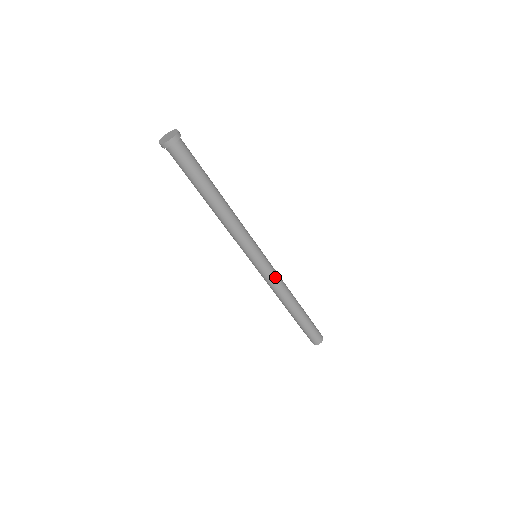
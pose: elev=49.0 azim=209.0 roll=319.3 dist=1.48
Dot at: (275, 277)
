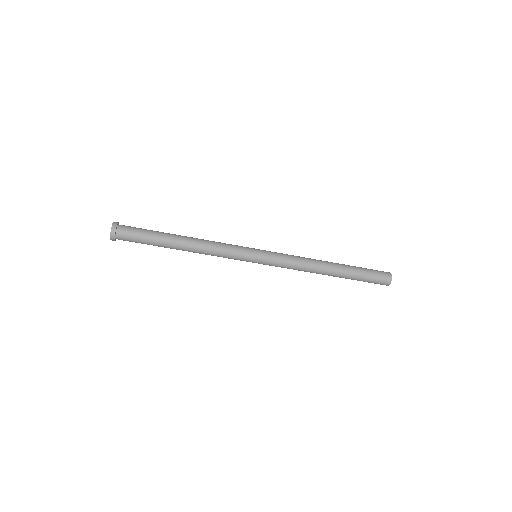
Dot at: (286, 260)
